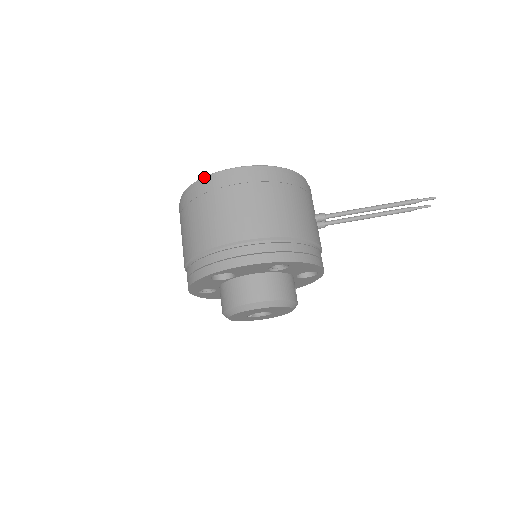
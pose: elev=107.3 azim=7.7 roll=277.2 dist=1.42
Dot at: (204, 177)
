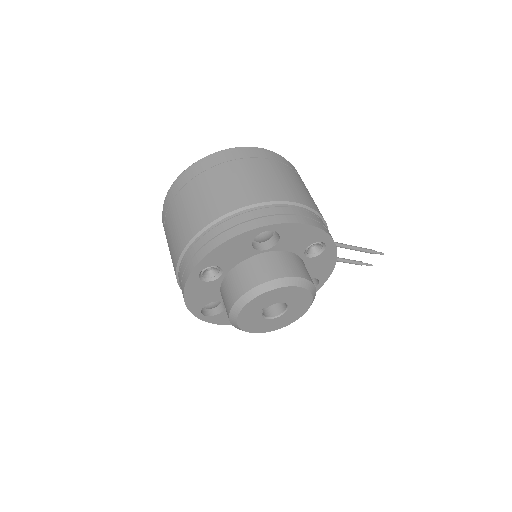
Dot at: (238, 147)
